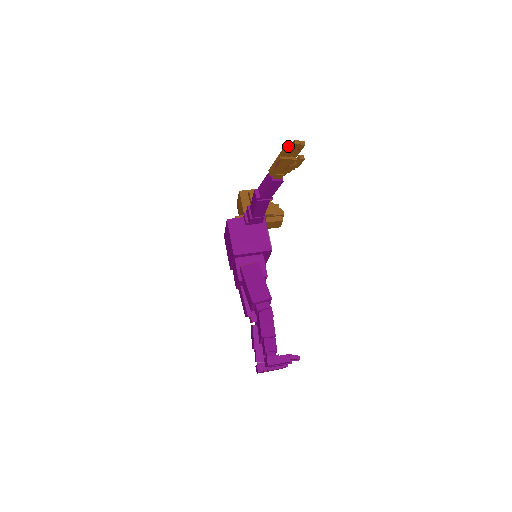
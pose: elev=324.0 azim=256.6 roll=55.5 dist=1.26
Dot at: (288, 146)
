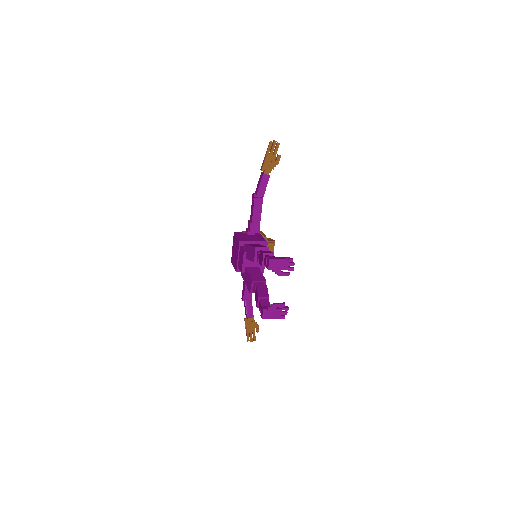
Dot at: (270, 142)
